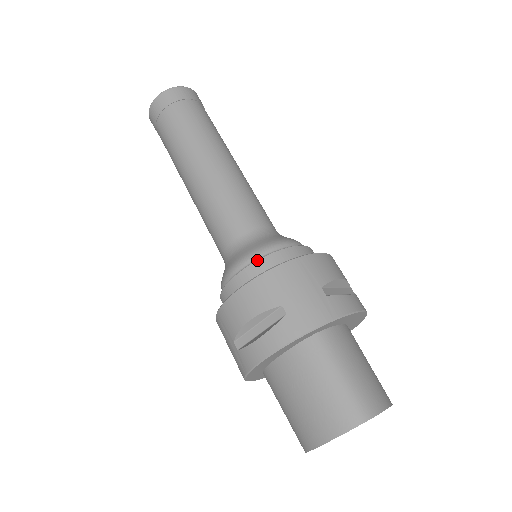
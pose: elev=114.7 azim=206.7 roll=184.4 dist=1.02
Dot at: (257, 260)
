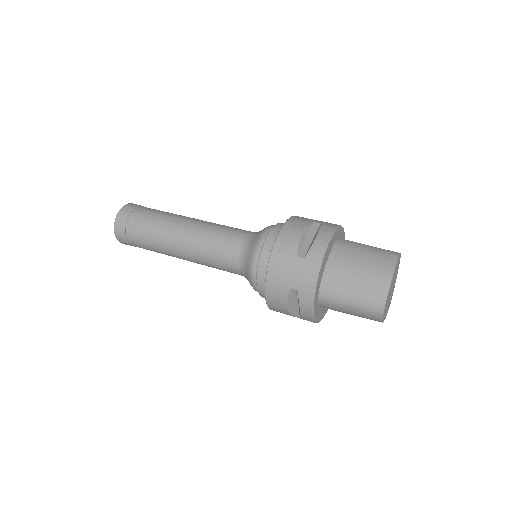
Dot at: (276, 224)
